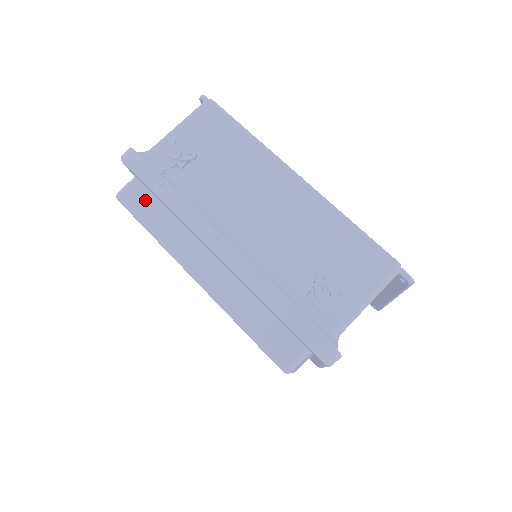
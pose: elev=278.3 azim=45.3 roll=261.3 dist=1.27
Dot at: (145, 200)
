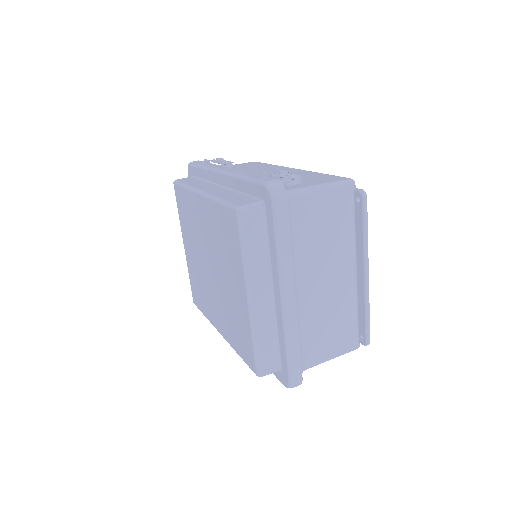
Dot at: (191, 179)
